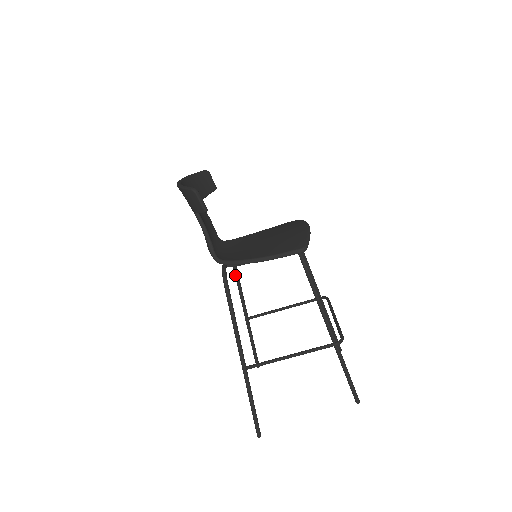
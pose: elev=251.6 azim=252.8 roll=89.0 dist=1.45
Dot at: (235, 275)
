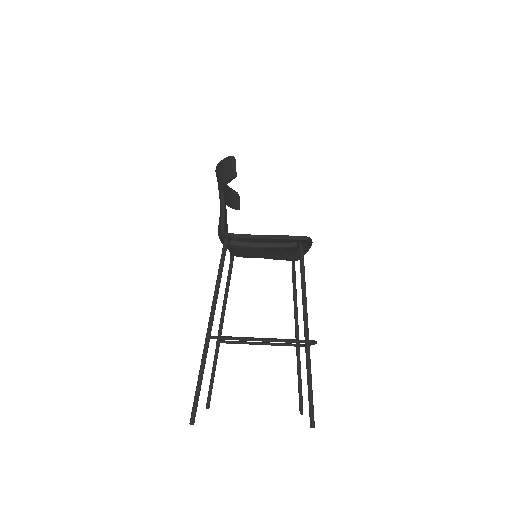
Dot at: (225, 291)
